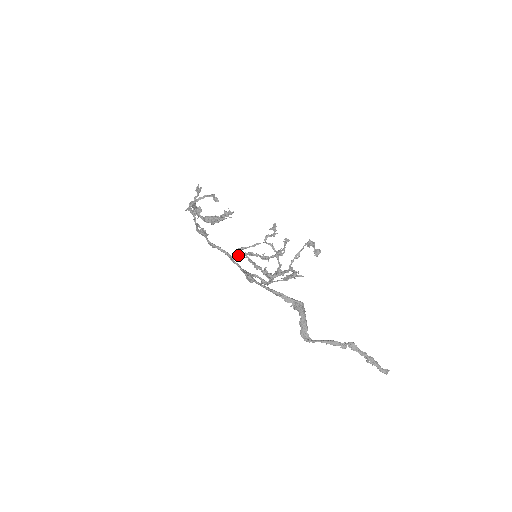
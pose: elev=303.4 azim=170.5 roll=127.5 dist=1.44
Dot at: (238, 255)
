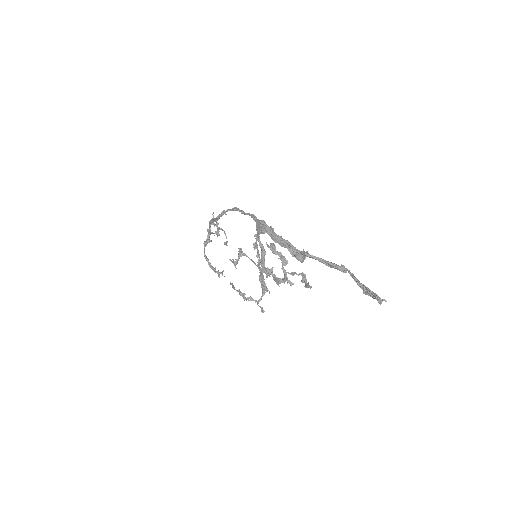
Dot at: (233, 261)
